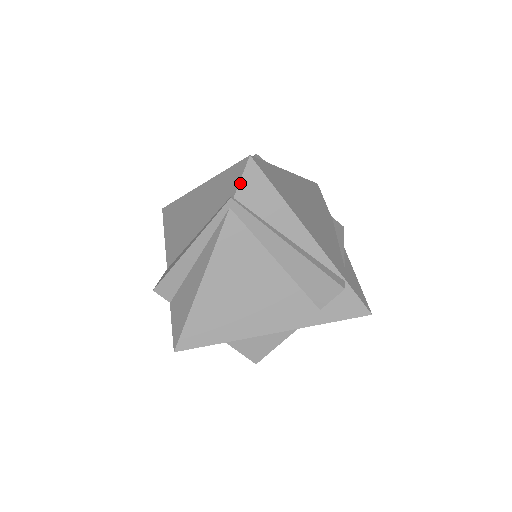
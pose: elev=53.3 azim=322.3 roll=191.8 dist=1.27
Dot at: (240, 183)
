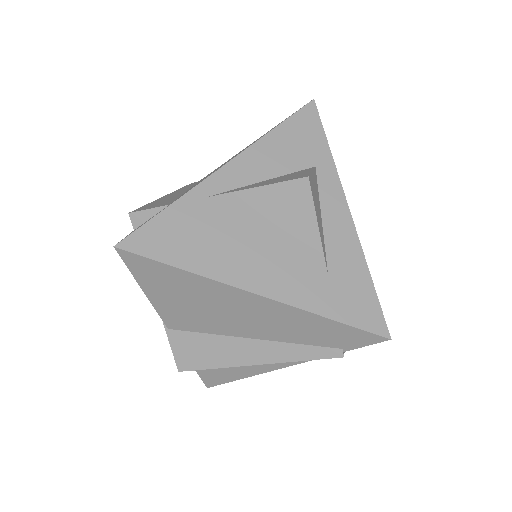
Dot at: (360, 347)
